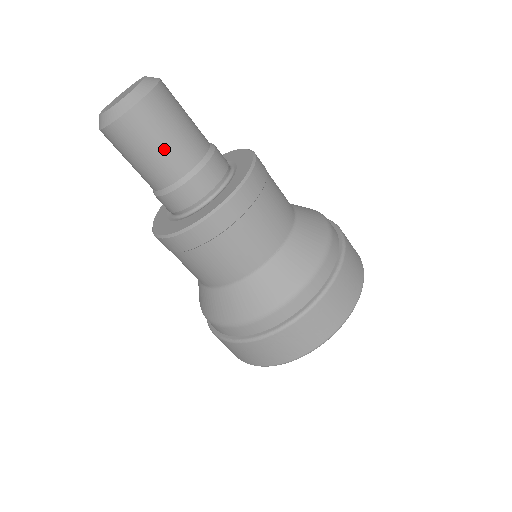
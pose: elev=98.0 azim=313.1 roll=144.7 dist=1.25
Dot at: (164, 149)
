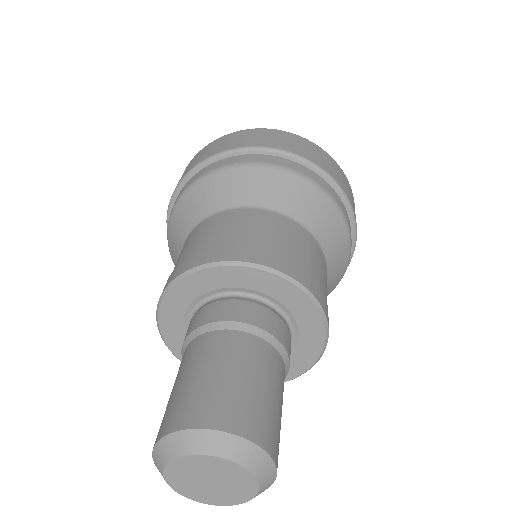
Dot at: occluded
